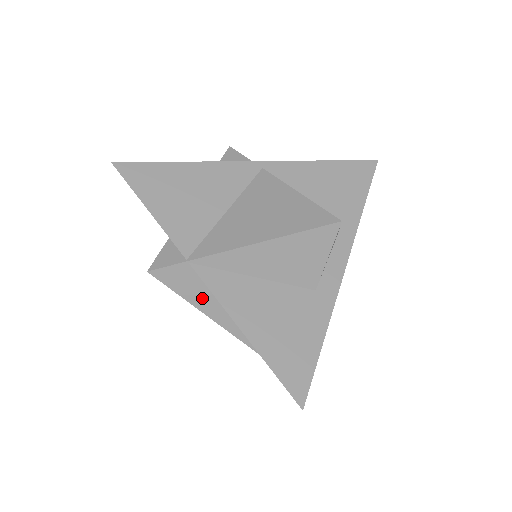
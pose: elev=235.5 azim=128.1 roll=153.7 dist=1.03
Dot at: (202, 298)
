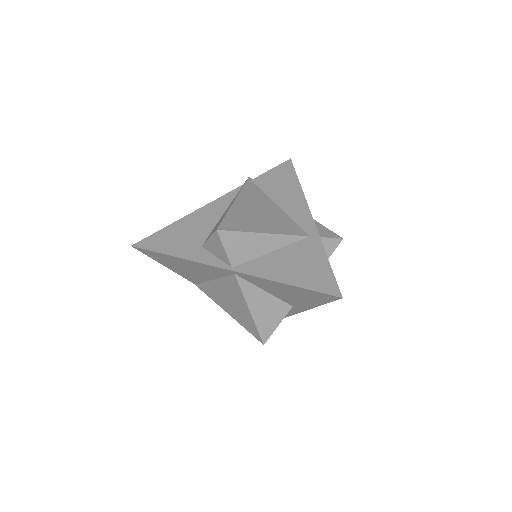
Dot at: occluded
